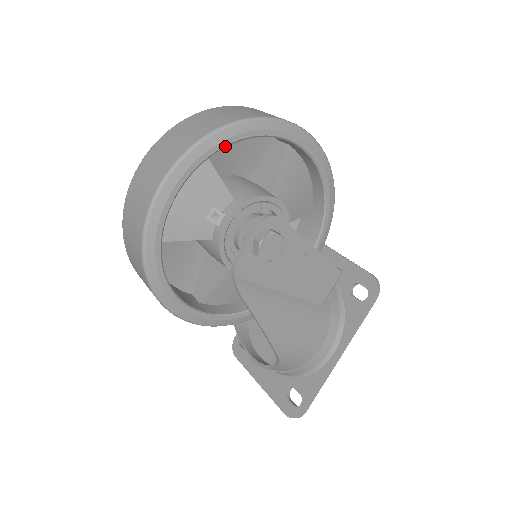
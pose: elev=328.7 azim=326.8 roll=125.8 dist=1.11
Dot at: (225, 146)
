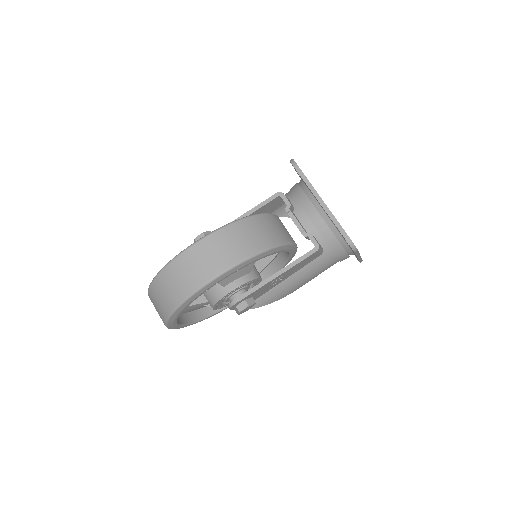
Dot at: occluded
